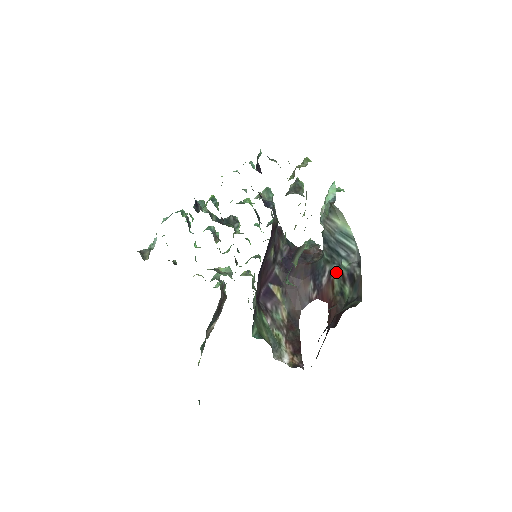
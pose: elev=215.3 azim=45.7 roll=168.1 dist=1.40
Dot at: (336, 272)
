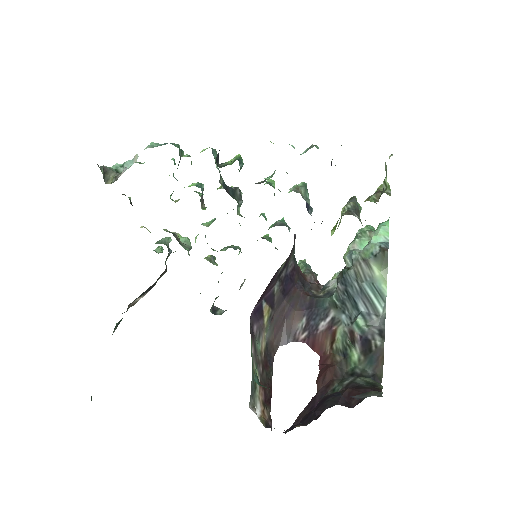
Dot at: (343, 324)
